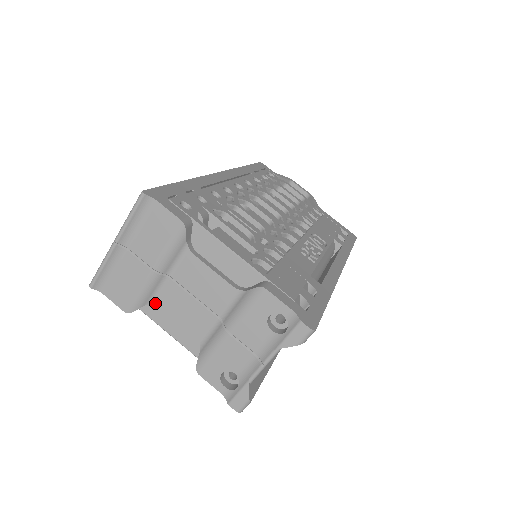
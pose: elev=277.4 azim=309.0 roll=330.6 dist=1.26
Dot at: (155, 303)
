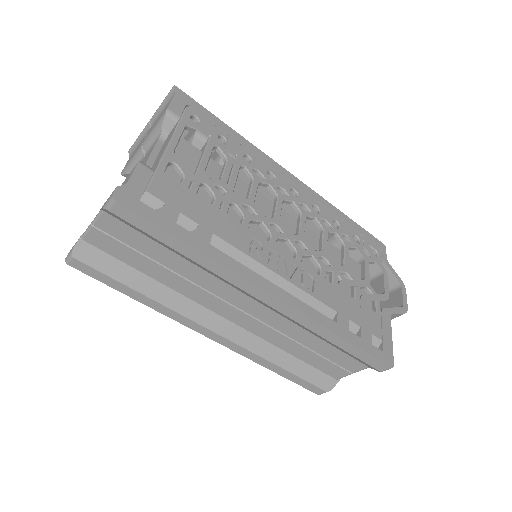
Dot at: occluded
